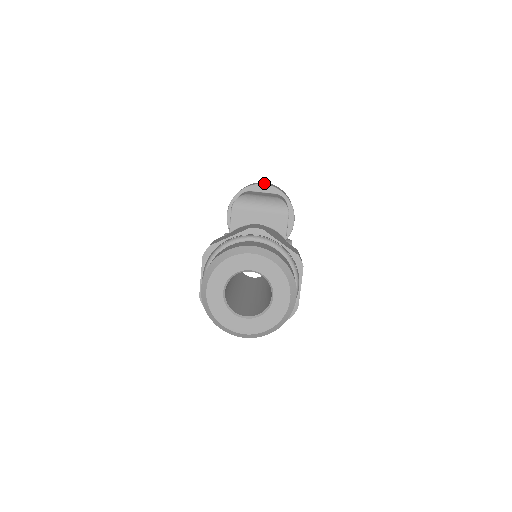
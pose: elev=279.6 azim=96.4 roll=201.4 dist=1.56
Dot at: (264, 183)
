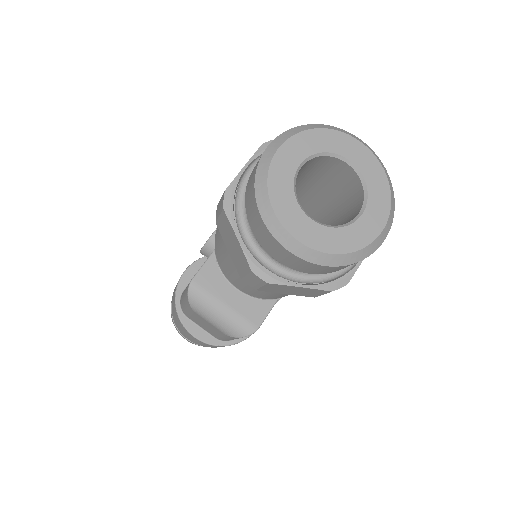
Dot at: occluded
